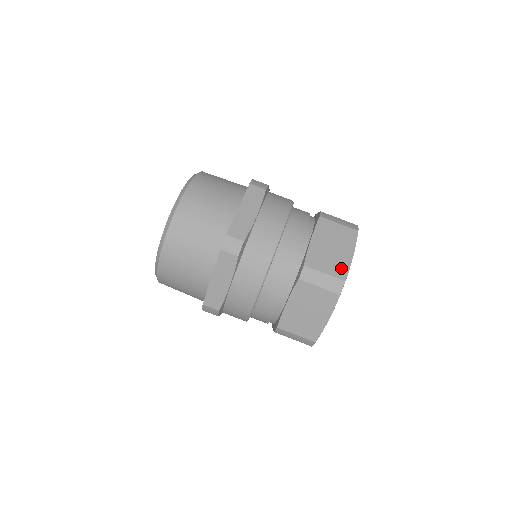
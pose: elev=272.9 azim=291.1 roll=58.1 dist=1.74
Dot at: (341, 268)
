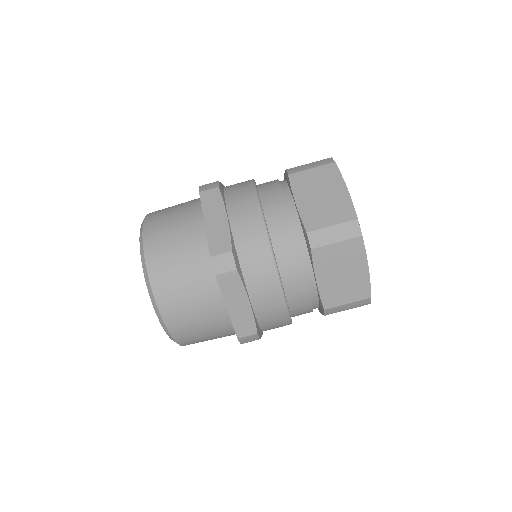
Dot at: (361, 288)
